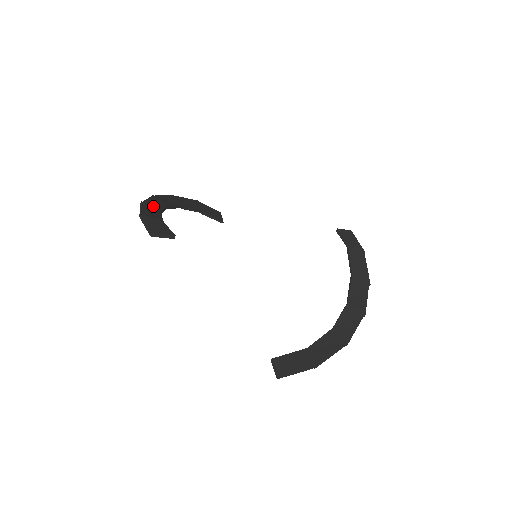
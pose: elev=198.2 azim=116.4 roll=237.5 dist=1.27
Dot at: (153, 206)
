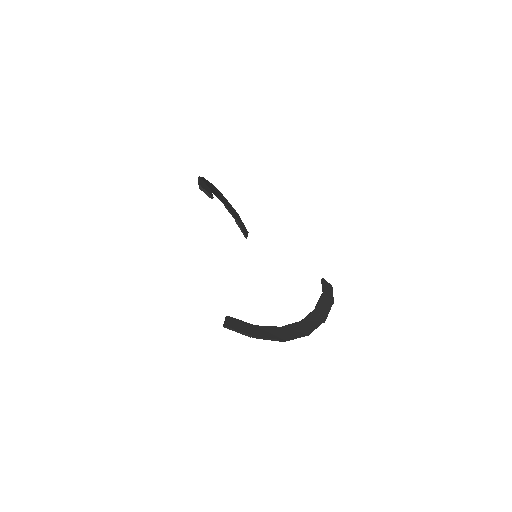
Dot at: (209, 185)
